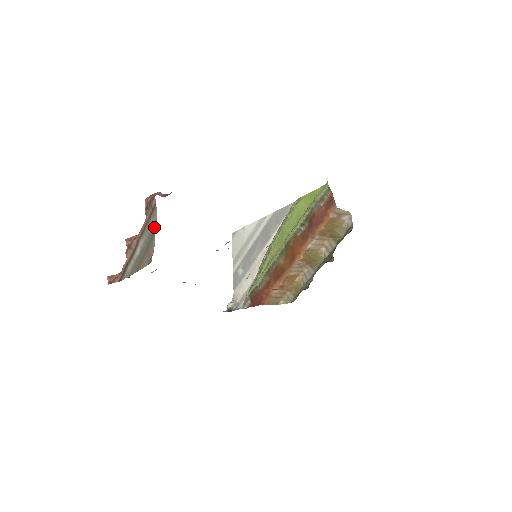
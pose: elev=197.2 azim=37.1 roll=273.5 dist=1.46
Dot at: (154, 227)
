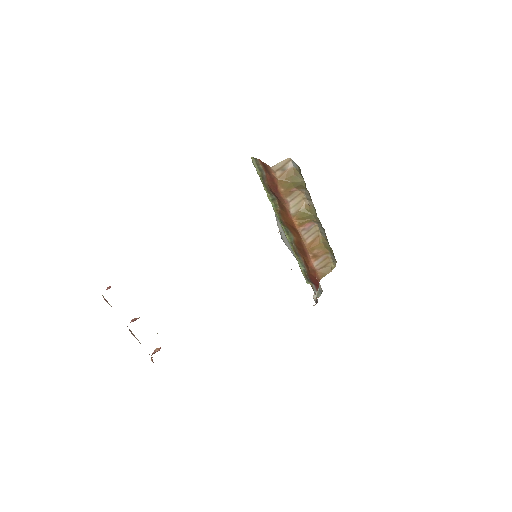
Dot at: occluded
